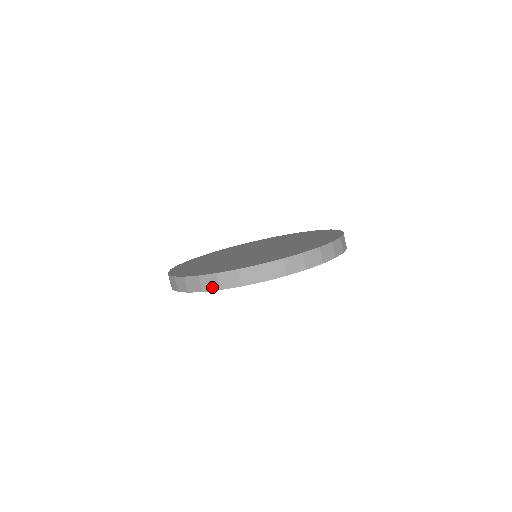
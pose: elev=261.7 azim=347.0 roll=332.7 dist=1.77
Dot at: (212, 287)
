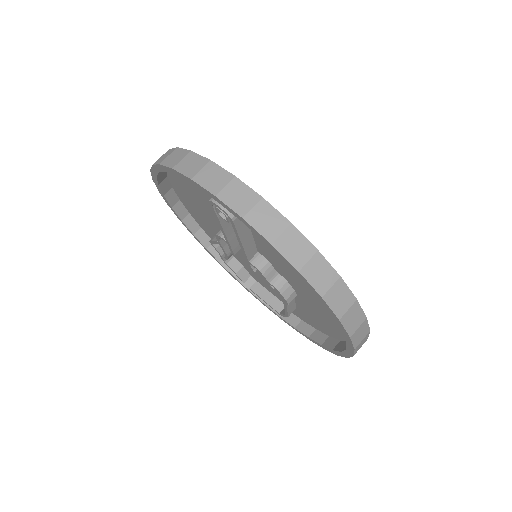
Dot at: (236, 204)
